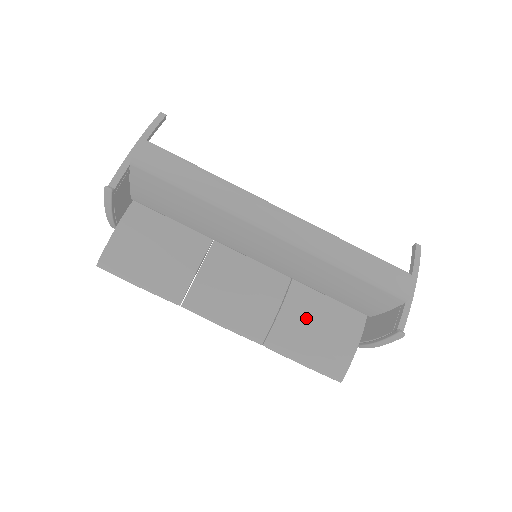
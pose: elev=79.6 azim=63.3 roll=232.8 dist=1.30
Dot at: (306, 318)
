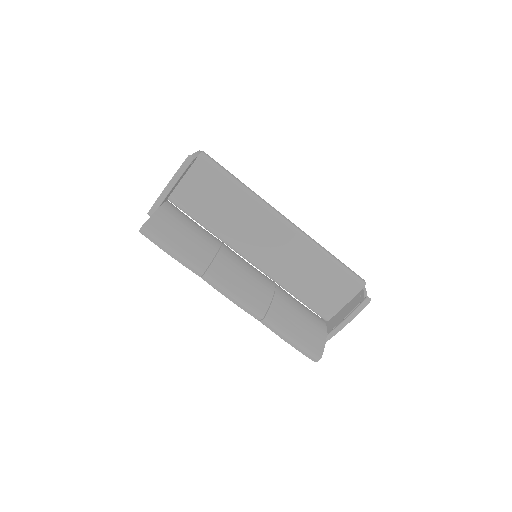
Dot at: (291, 307)
